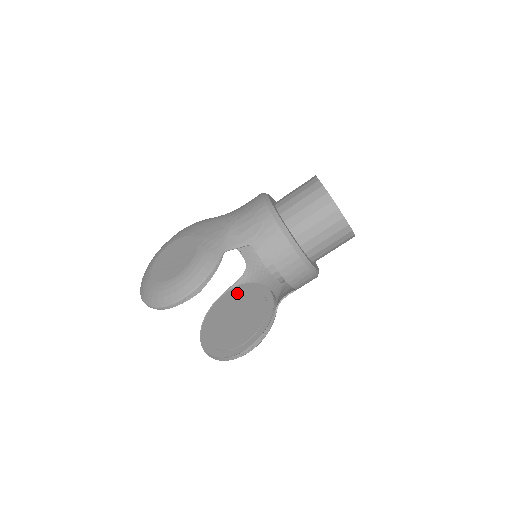
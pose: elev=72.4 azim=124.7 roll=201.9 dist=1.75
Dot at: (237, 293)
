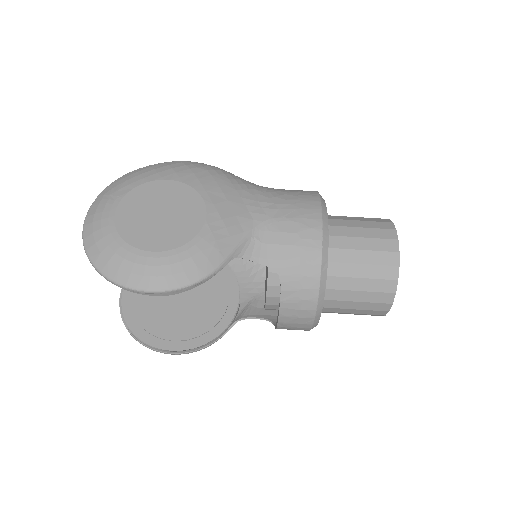
Dot at: occluded
